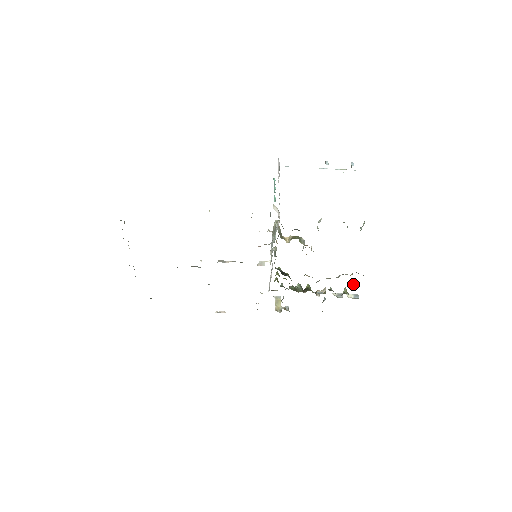
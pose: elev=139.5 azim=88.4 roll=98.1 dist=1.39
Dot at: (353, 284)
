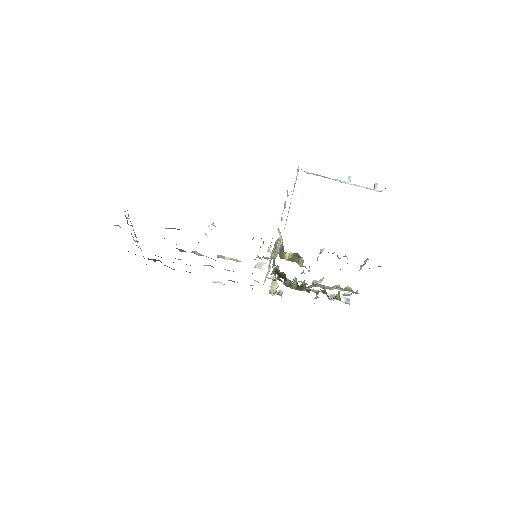
Dot at: (346, 293)
